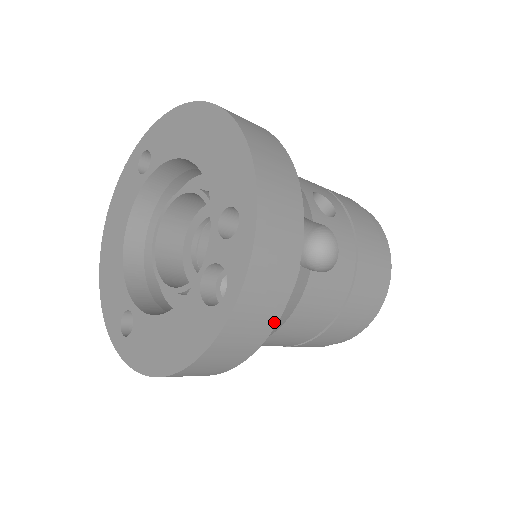
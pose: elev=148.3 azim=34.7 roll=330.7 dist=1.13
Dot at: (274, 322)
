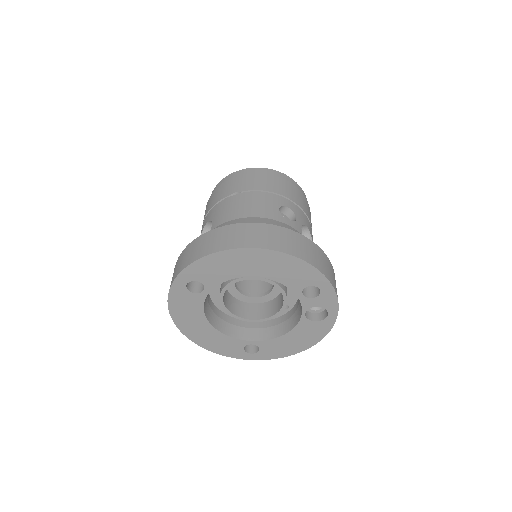
Dot at: occluded
